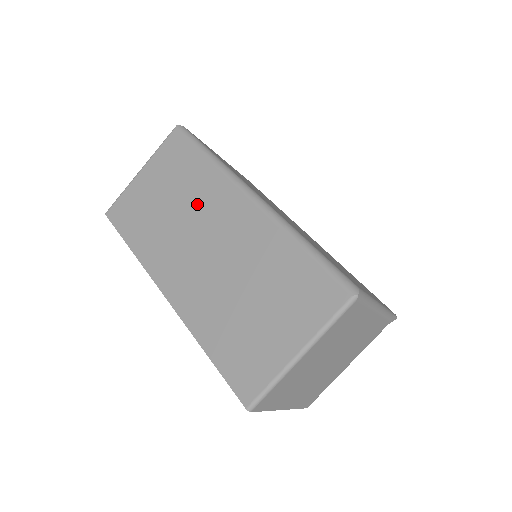
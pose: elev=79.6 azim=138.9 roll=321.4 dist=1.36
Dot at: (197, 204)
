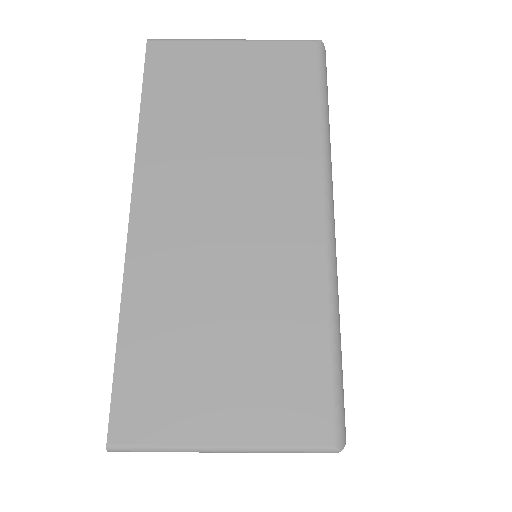
Dot at: (263, 155)
